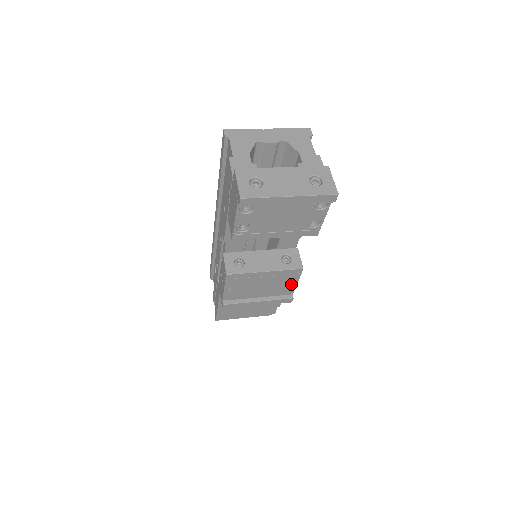
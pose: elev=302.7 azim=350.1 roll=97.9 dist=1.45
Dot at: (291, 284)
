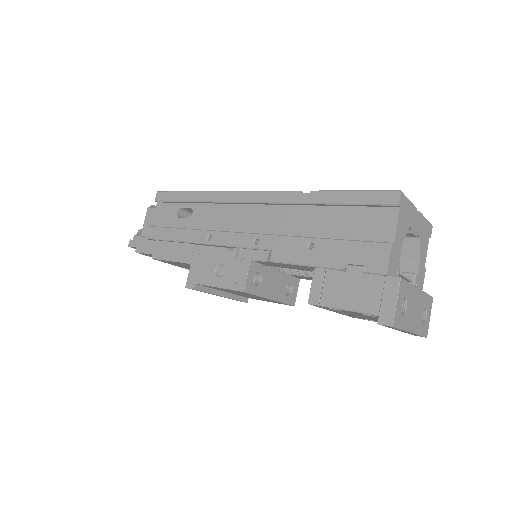
Dot at: (264, 300)
